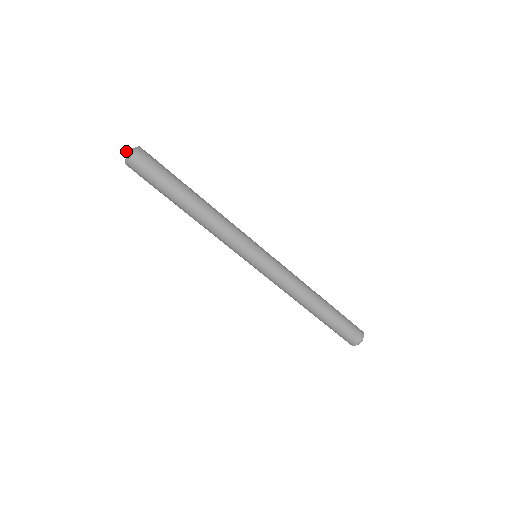
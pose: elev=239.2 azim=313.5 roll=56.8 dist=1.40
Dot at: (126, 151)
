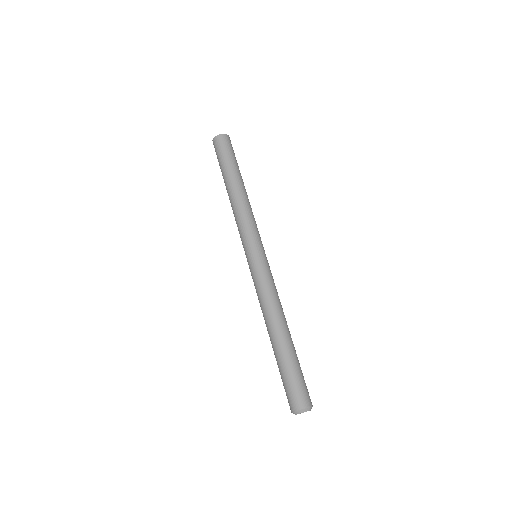
Dot at: occluded
